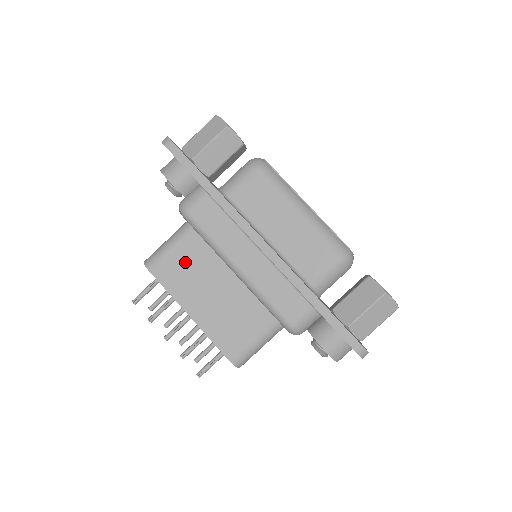
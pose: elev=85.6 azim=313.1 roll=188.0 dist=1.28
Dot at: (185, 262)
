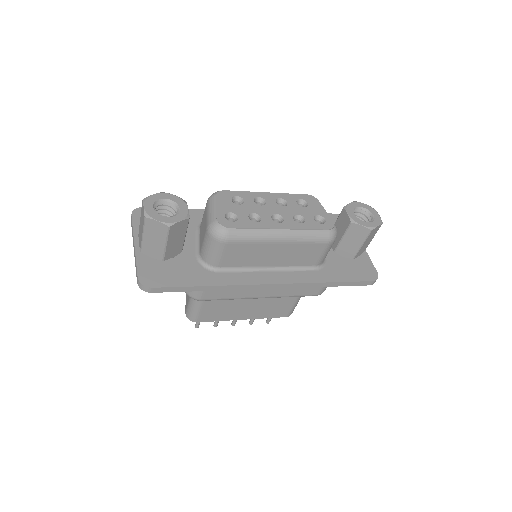
Dot at: (218, 306)
